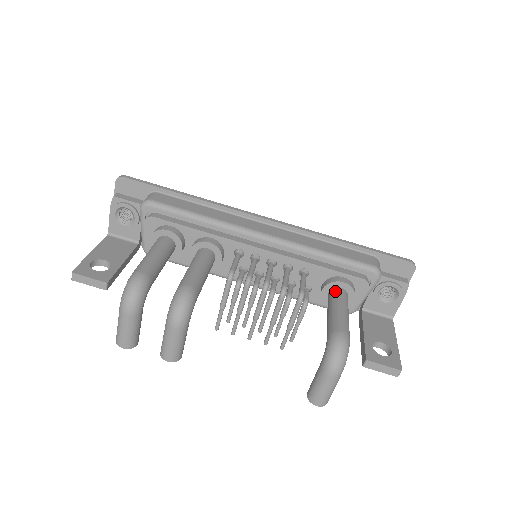
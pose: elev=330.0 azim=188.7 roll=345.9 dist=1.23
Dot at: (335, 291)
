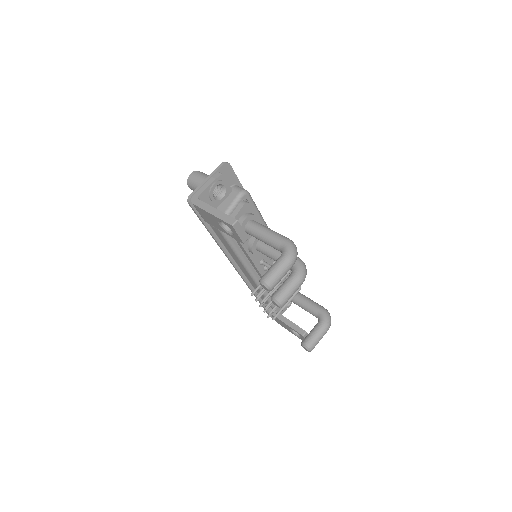
Dot at: occluded
